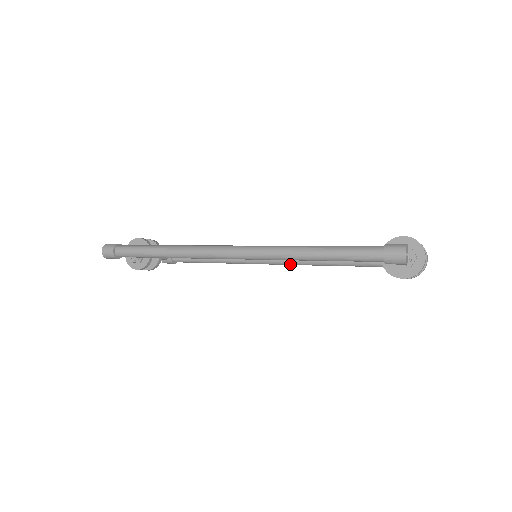
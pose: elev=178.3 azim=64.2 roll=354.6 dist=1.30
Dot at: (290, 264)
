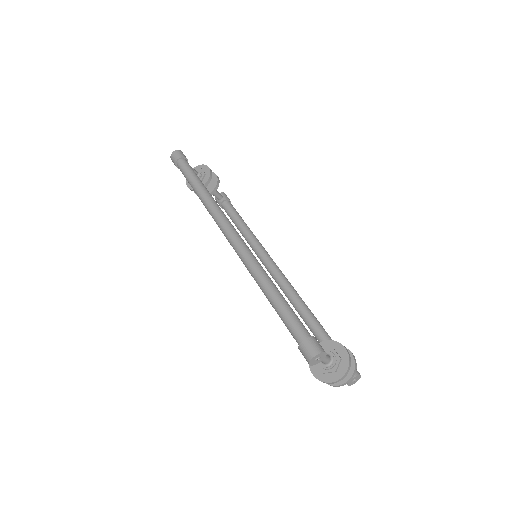
Dot at: (279, 286)
